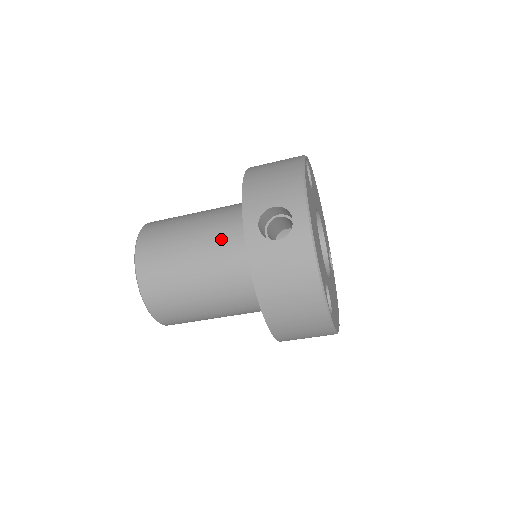
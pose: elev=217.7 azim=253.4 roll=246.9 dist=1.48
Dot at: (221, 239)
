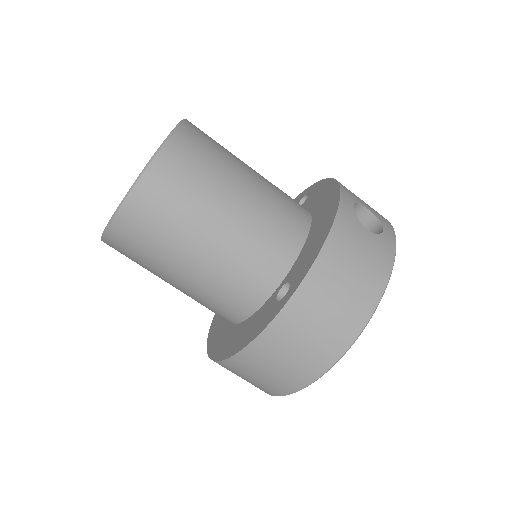
Dot at: (280, 196)
